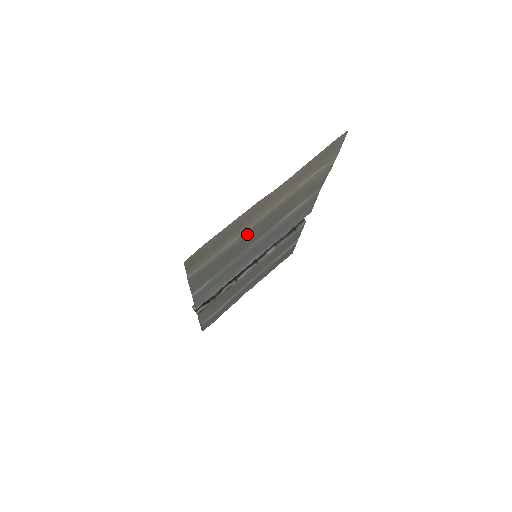
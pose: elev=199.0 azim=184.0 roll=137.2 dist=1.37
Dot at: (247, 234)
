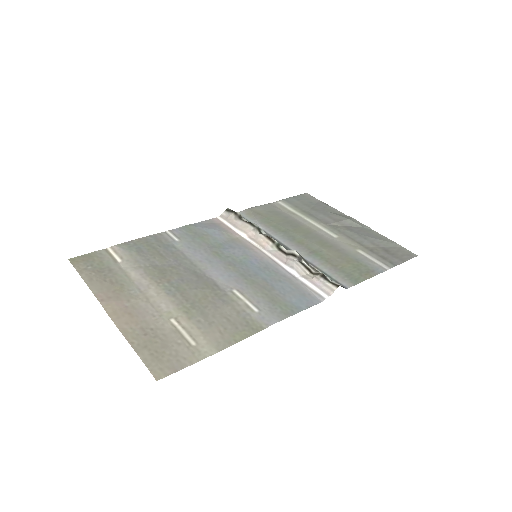
Dot at: (157, 276)
